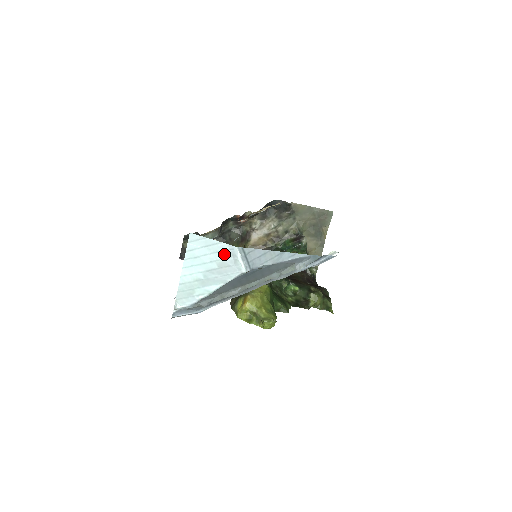
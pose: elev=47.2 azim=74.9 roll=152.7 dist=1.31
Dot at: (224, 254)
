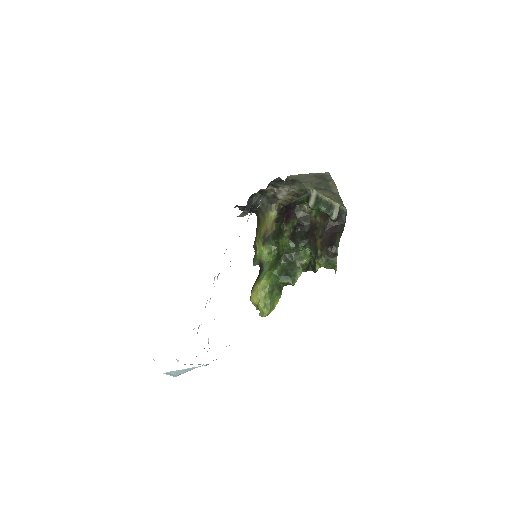
Dot at: occluded
